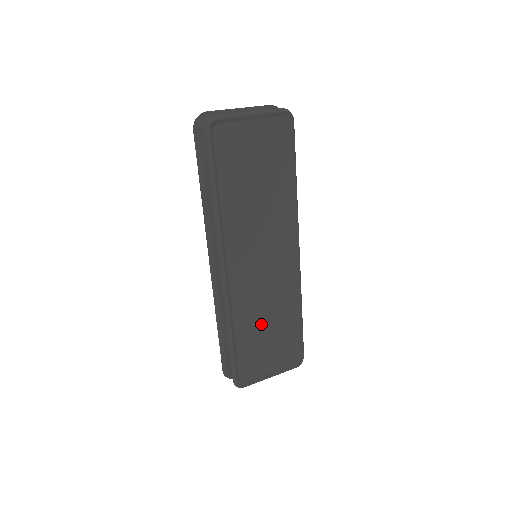
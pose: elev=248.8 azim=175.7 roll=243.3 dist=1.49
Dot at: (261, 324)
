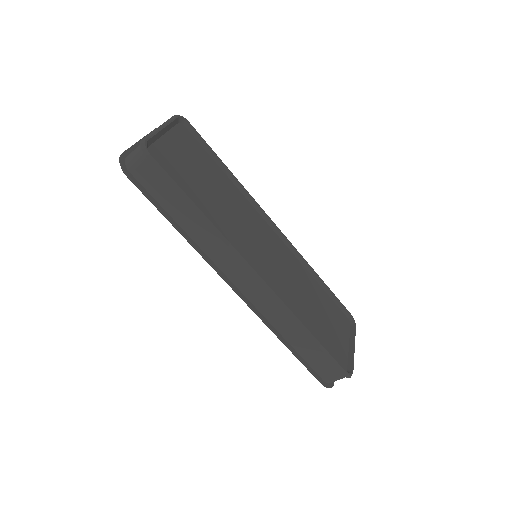
Dot at: (311, 308)
